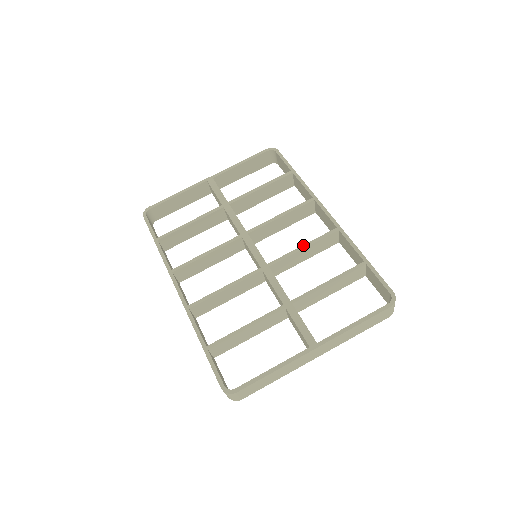
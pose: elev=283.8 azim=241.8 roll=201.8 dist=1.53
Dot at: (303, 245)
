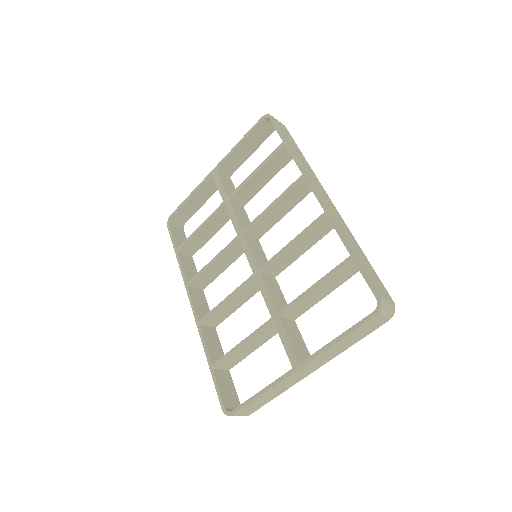
Dot at: (291, 241)
